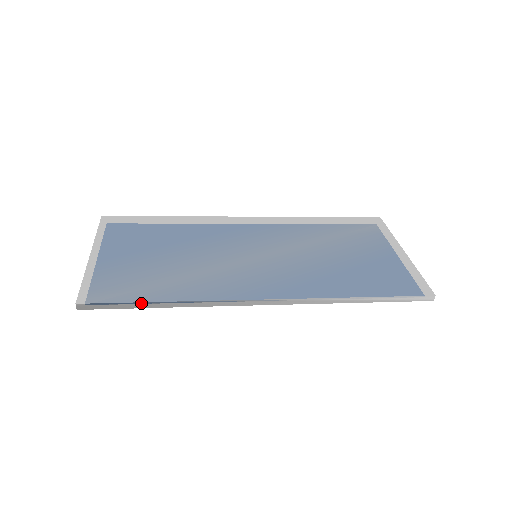
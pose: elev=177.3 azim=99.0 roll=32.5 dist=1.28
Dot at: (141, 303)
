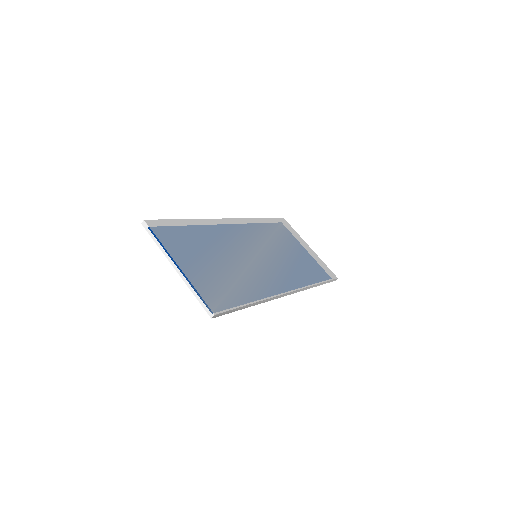
Dot at: (243, 307)
